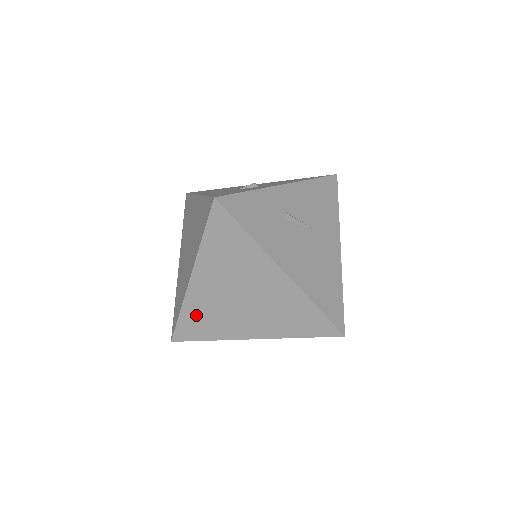
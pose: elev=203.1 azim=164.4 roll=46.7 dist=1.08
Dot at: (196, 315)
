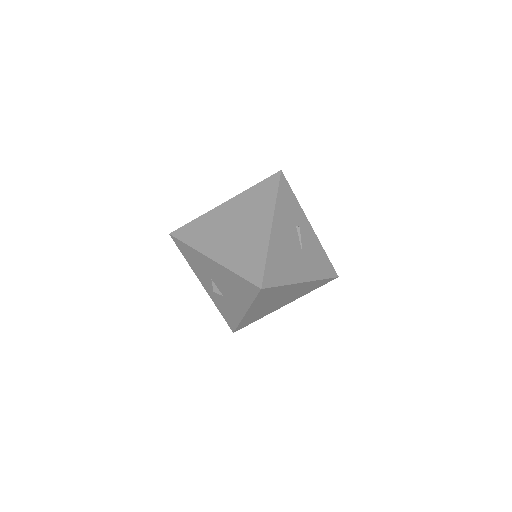
Dot at: (202, 225)
